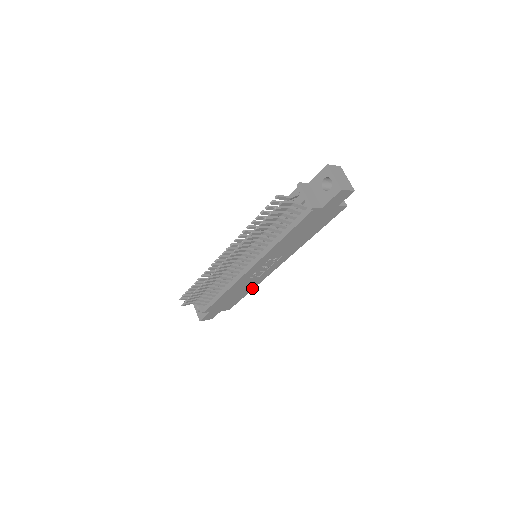
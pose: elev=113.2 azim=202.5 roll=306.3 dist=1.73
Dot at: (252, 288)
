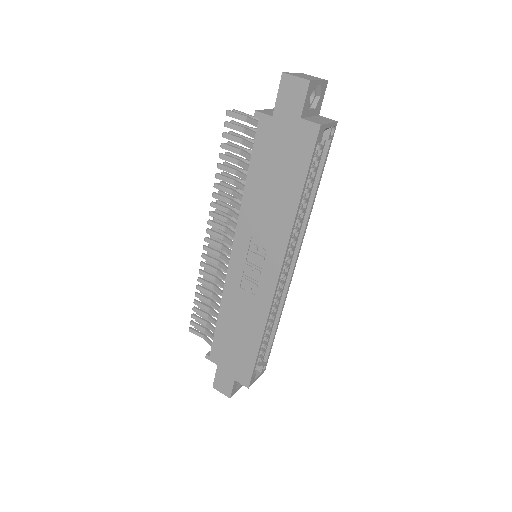
Dot at: (260, 333)
